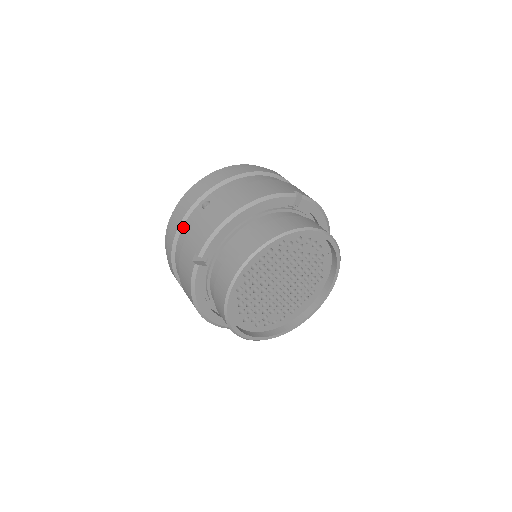
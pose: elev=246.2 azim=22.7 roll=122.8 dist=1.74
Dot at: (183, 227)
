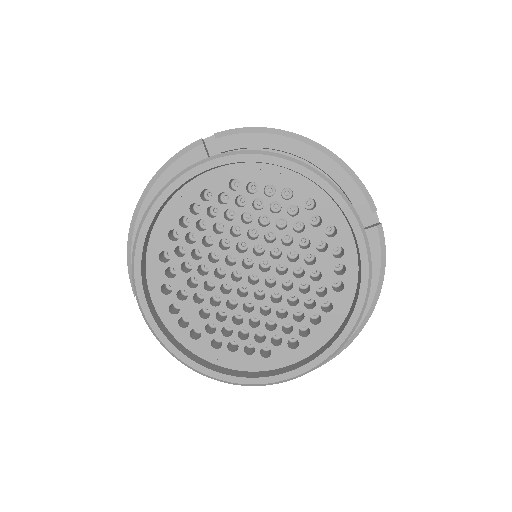
Dot at: occluded
